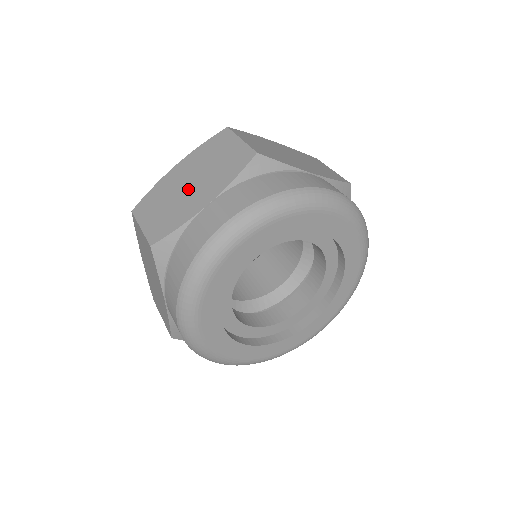
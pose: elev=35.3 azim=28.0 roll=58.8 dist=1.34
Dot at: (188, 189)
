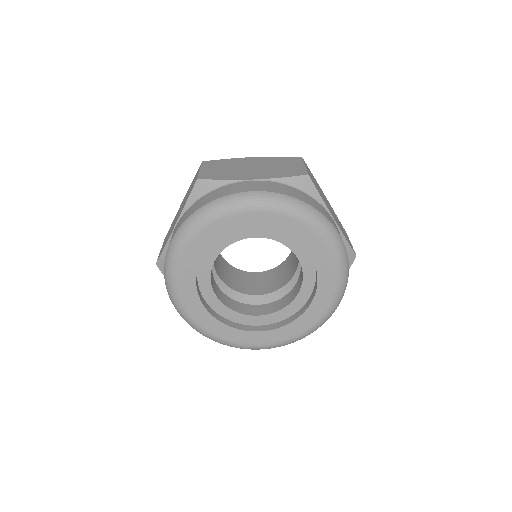
Dot at: occluded
